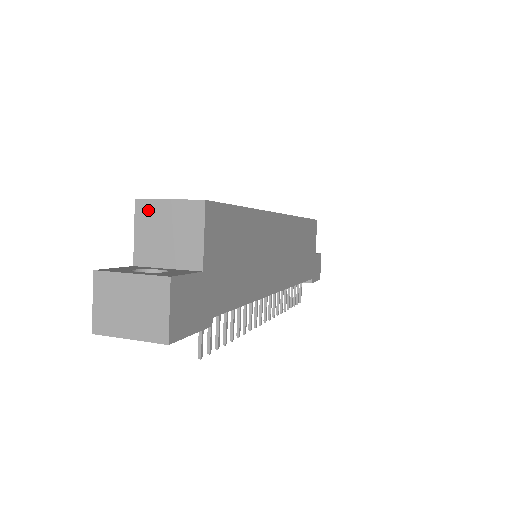
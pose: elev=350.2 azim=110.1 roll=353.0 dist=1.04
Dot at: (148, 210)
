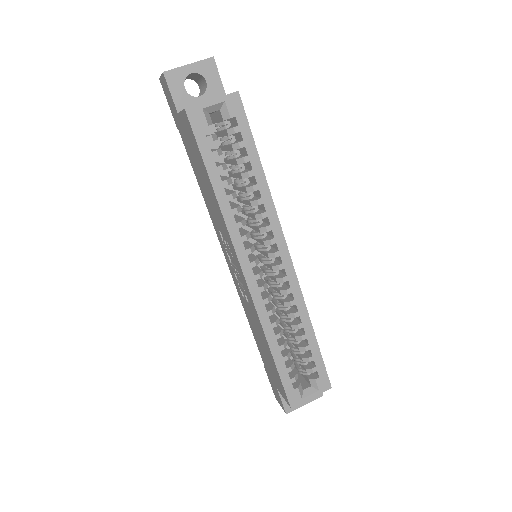
Dot at: (297, 401)
